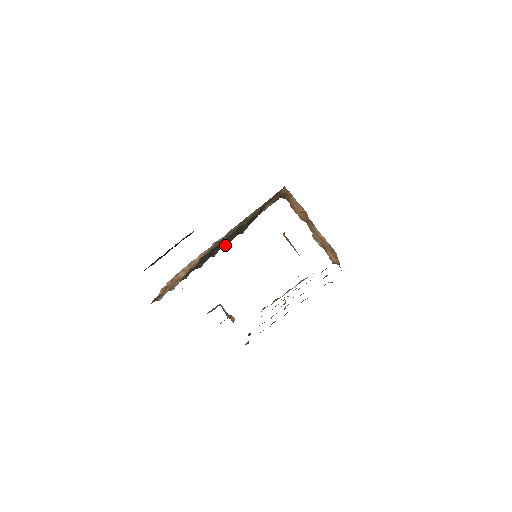
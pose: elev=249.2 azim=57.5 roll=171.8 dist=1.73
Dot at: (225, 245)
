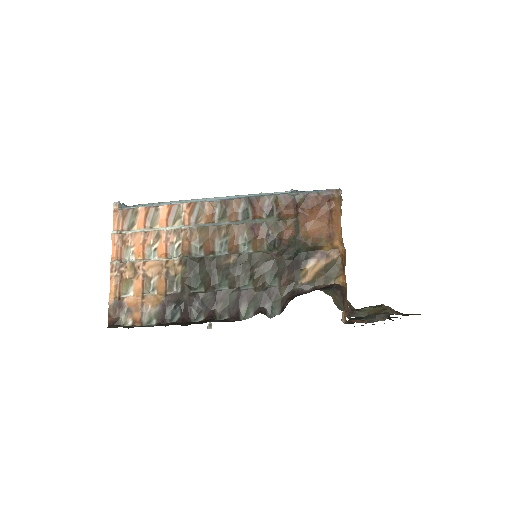
Dot at: (240, 310)
